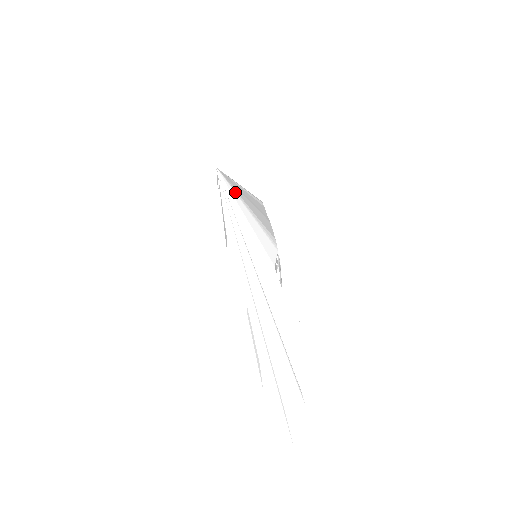
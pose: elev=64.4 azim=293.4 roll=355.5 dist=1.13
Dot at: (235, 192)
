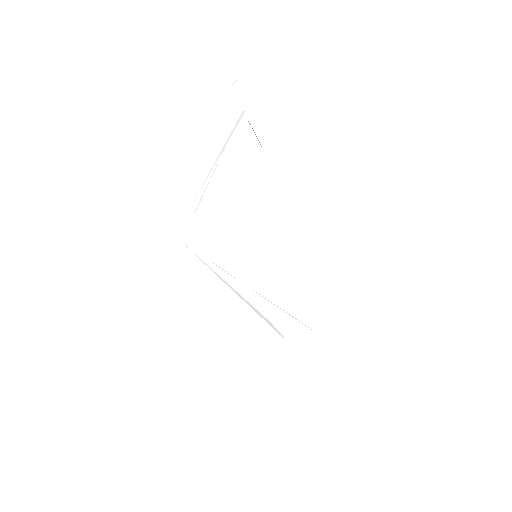
Dot at: occluded
